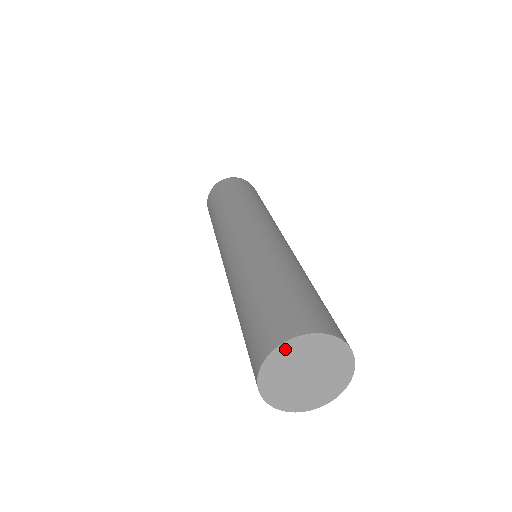
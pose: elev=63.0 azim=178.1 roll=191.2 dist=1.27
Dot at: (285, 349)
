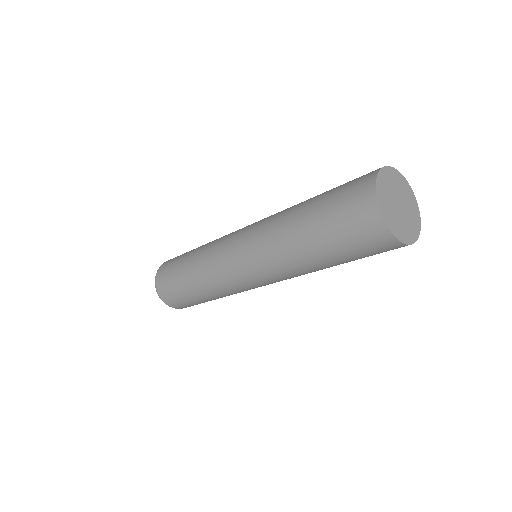
Dot at: (381, 202)
